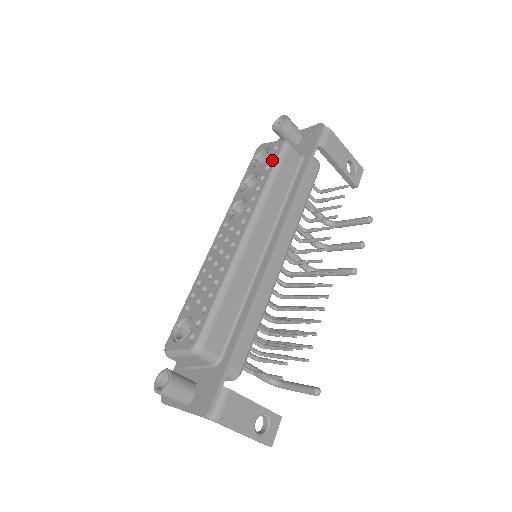
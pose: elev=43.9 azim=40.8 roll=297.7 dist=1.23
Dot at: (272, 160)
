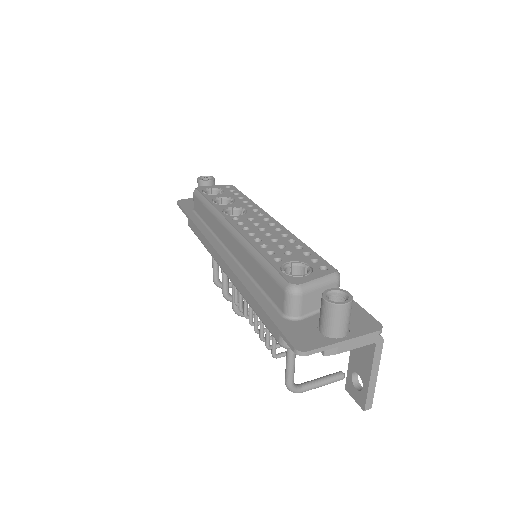
Dot at: (236, 191)
